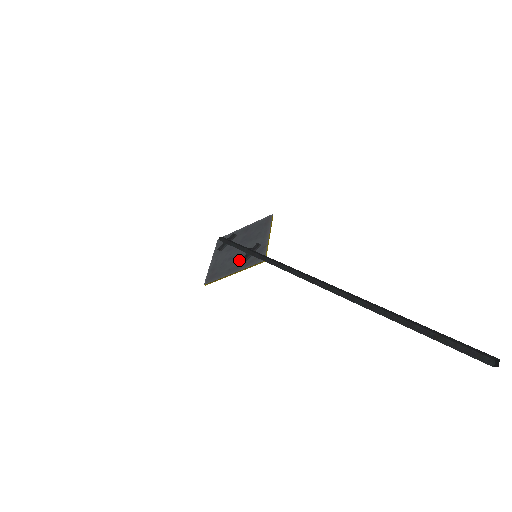
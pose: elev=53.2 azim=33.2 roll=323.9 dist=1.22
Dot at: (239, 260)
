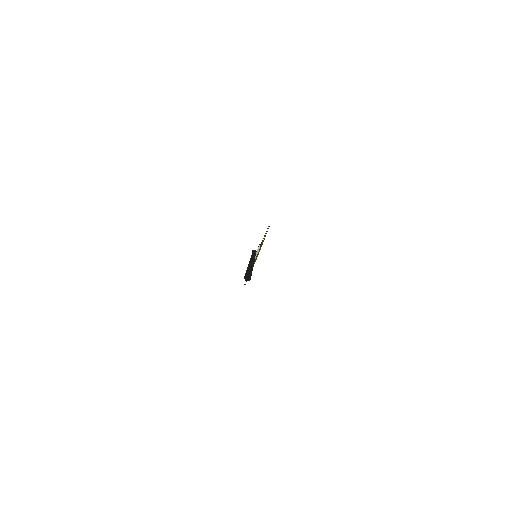
Dot at: occluded
